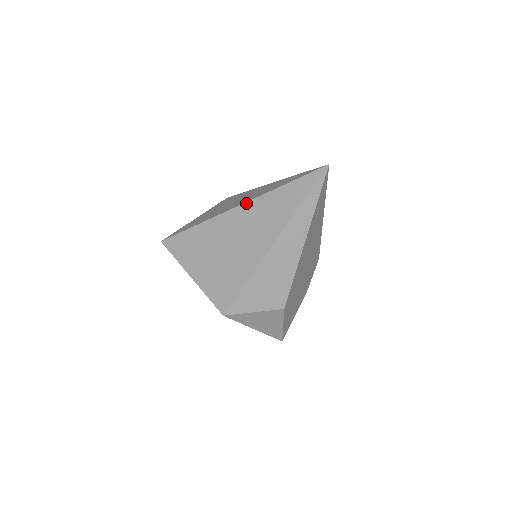
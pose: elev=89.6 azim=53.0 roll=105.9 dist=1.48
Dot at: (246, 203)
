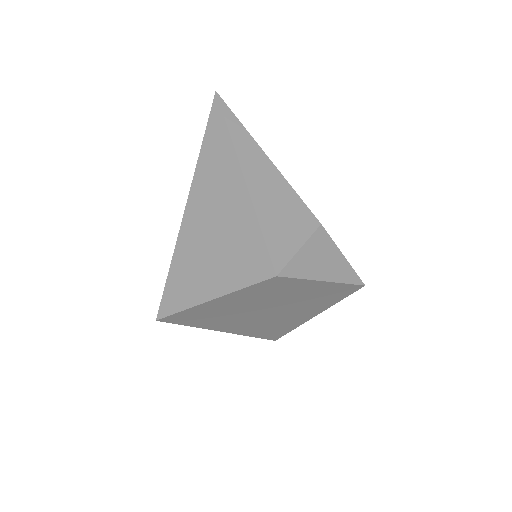
Dot at: (190, 191)
